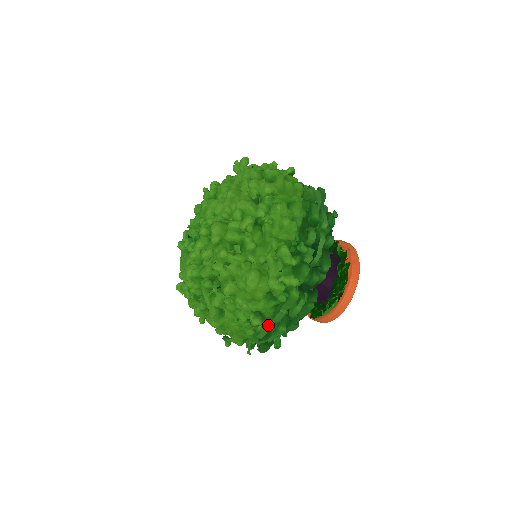
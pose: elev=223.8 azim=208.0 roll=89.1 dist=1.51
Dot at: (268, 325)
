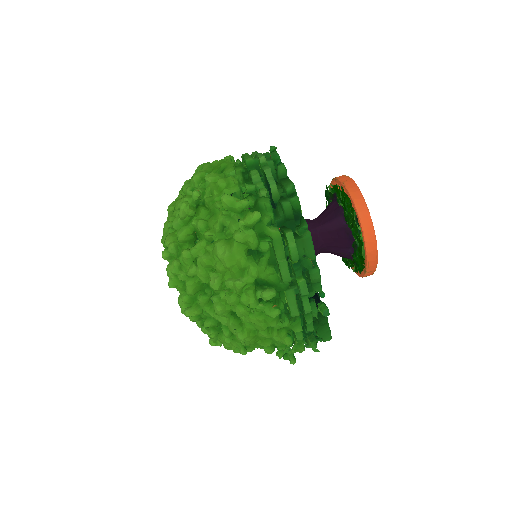
Dot at: (286, 291)
